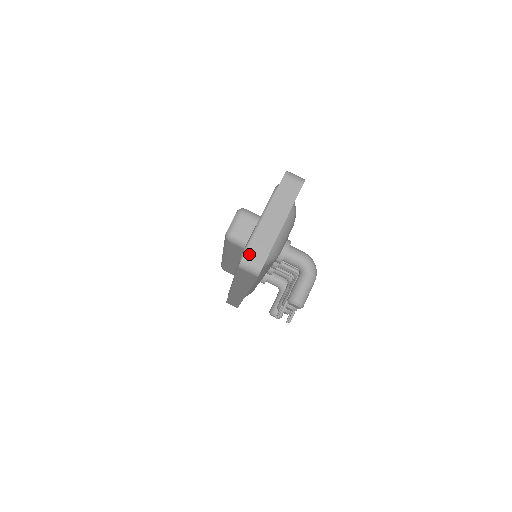
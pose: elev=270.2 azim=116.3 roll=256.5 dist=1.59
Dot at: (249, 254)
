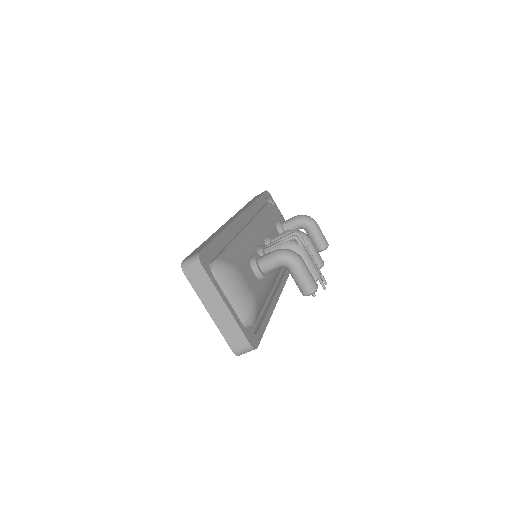
Dot at: (234, 347)
